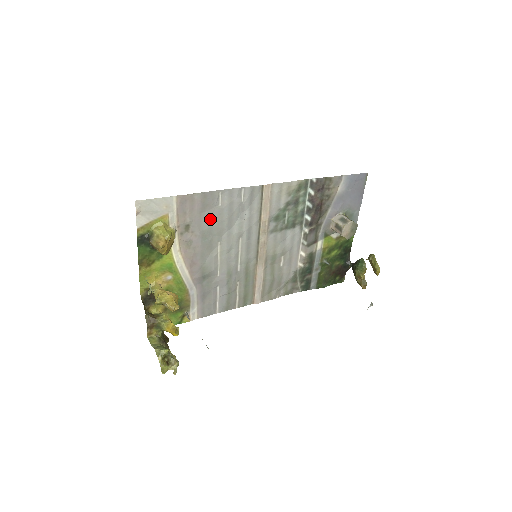
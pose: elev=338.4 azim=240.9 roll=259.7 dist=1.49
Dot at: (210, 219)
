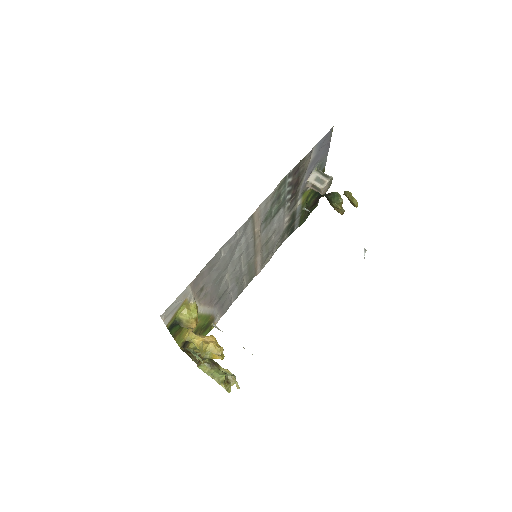
Dot at: (217, 269)
